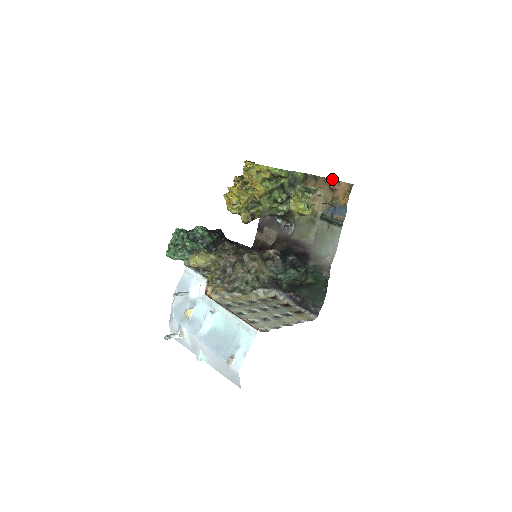
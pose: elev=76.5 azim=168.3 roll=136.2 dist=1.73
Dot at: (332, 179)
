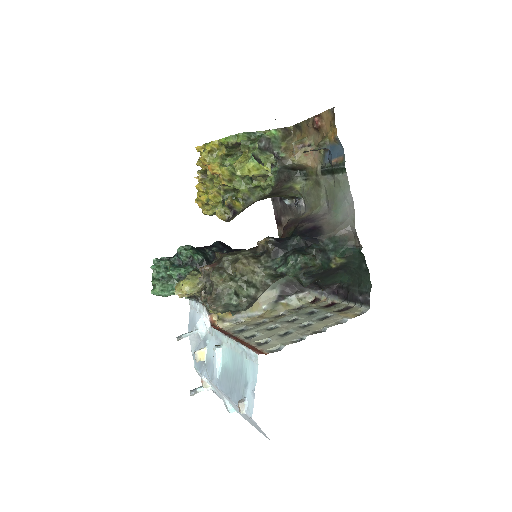
Dot at: (313, 116)
